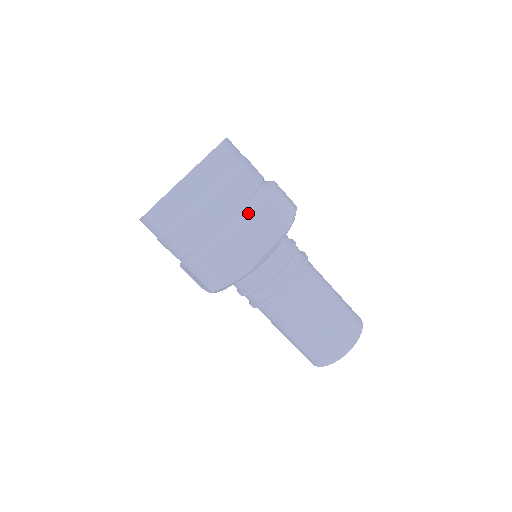
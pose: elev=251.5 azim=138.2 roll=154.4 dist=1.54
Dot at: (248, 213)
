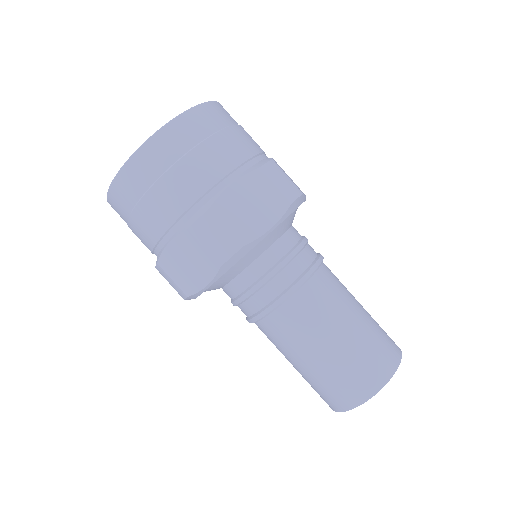
Dot at: (266, 160)
